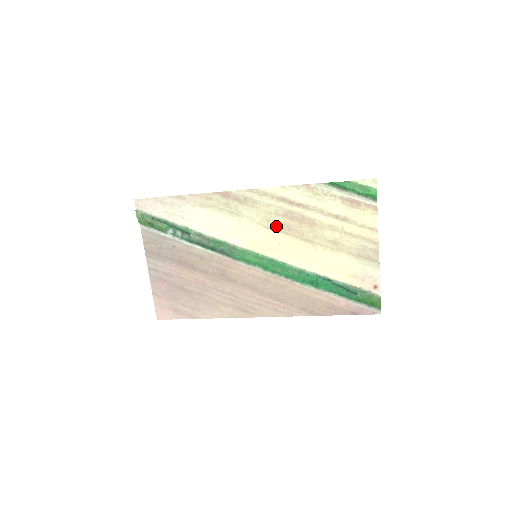
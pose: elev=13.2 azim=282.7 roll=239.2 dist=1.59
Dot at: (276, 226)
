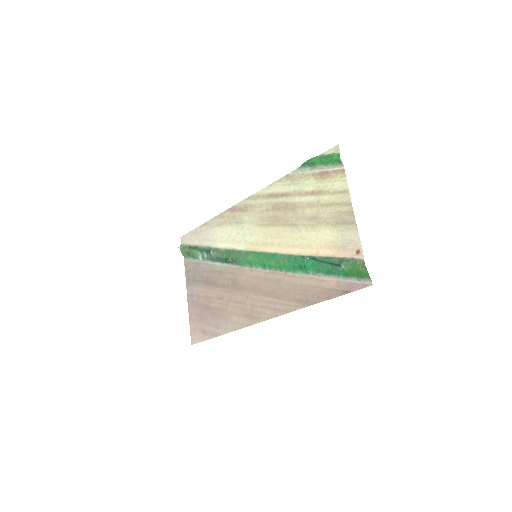
Dot at: (268, 221)
